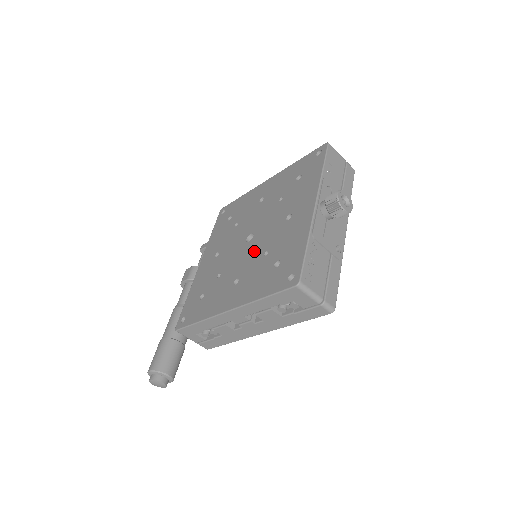
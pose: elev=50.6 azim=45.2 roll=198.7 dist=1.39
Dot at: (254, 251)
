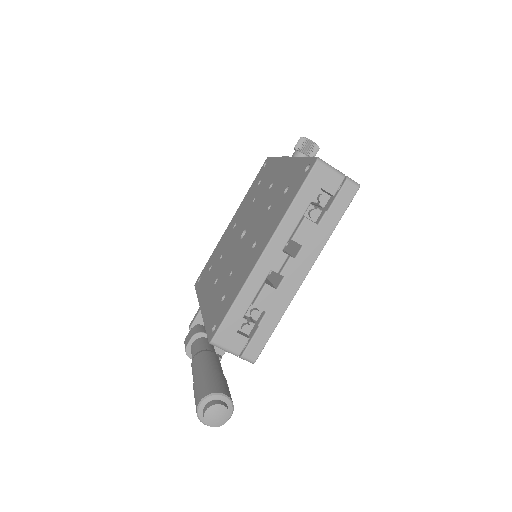
Dot at: (255, 224)
